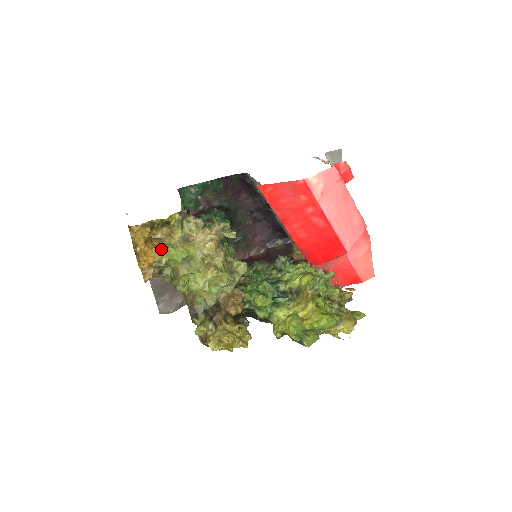
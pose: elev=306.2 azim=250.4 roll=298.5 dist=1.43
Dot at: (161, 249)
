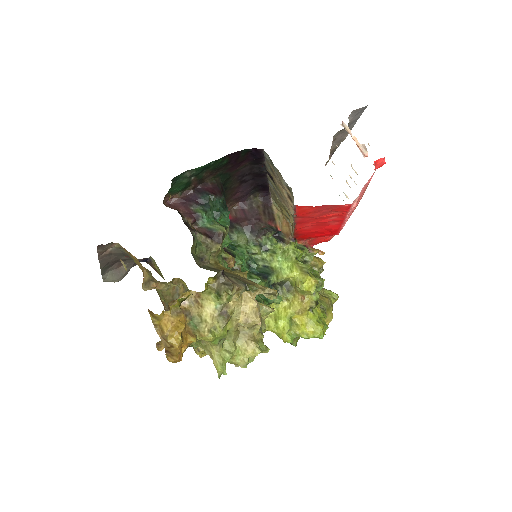
Dot at: (195, 334)
